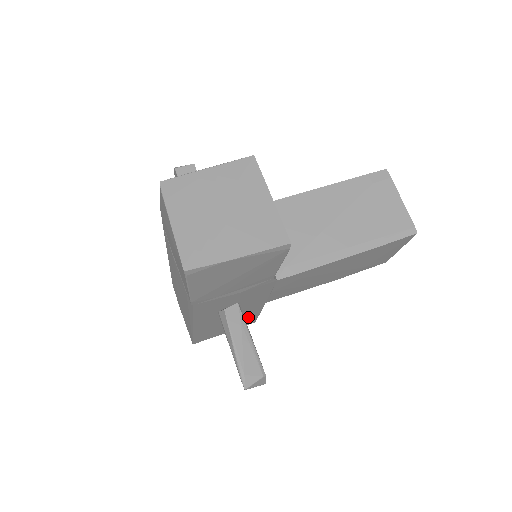
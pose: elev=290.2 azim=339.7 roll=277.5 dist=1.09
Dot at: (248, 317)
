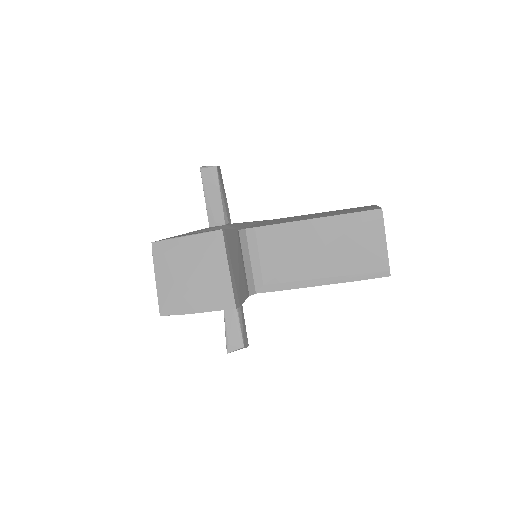
Dot at: occluded
